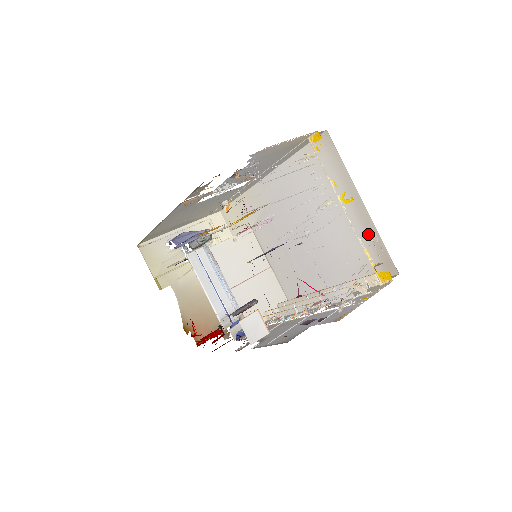
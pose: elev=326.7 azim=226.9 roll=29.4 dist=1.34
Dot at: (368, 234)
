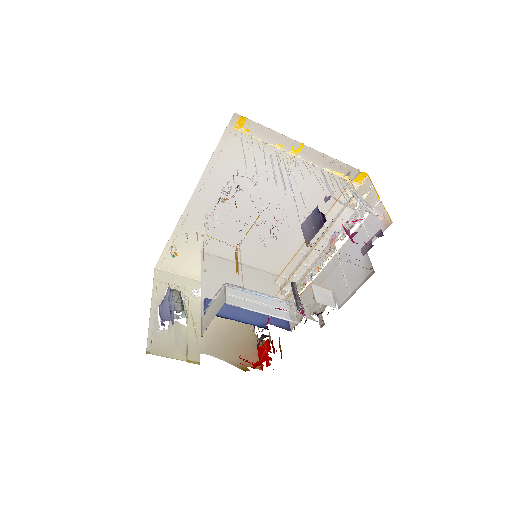
Dot at: (319, 163)
